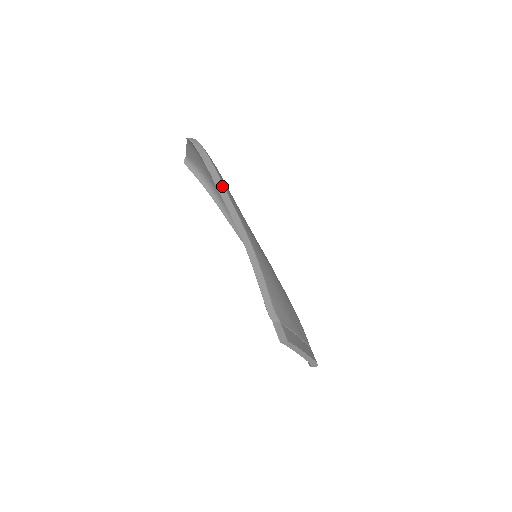
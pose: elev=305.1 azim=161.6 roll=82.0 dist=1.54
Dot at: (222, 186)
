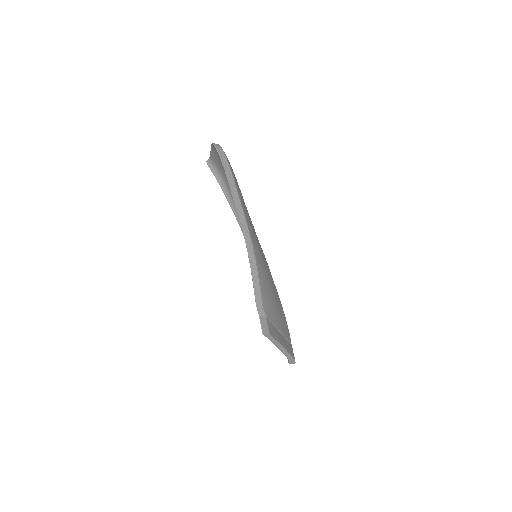
Dot at: (235, 190)
